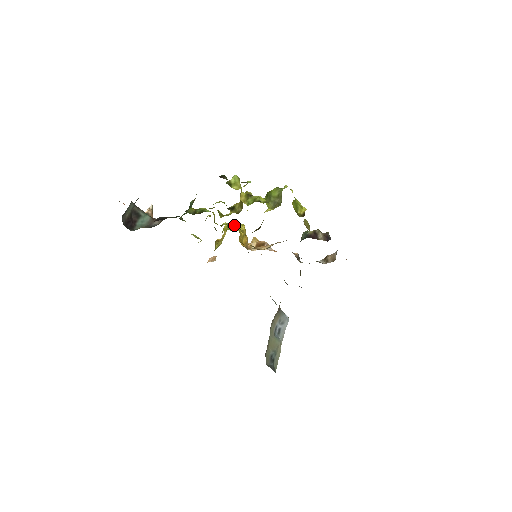
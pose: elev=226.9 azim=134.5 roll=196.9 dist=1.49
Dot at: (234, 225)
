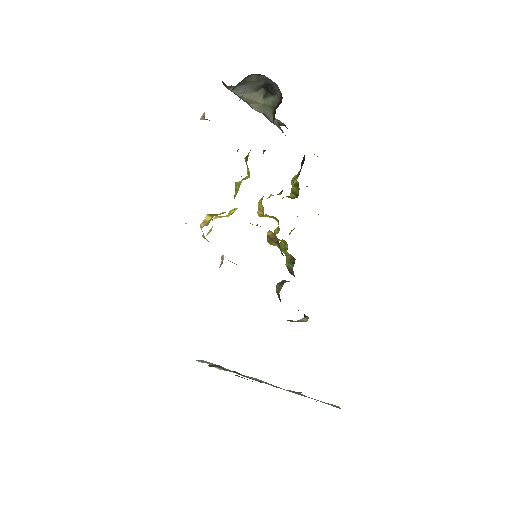
Dot at: occluded
